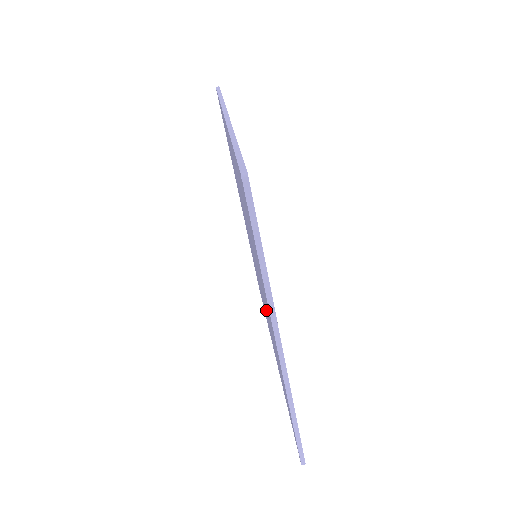
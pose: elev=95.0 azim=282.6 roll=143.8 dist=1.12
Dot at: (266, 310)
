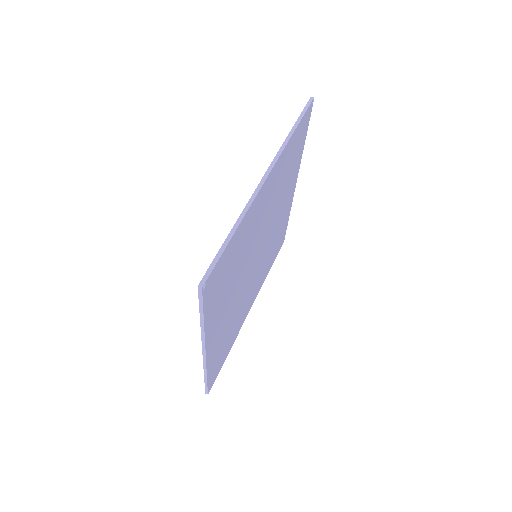
Dot at: occluded
